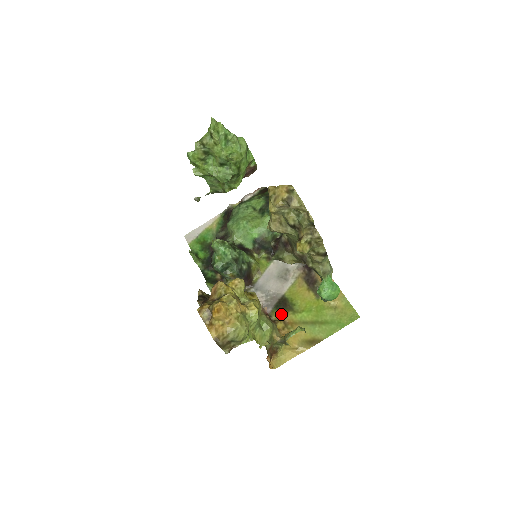
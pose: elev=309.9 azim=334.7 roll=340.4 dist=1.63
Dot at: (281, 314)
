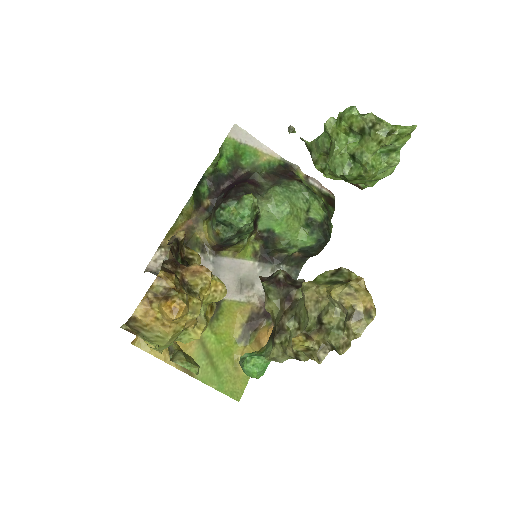
Dot at: occluded
